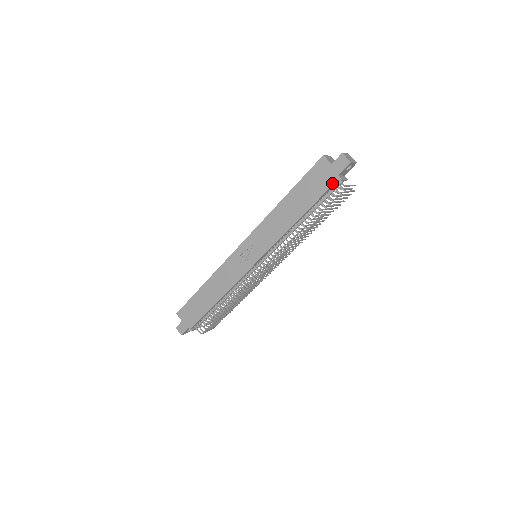
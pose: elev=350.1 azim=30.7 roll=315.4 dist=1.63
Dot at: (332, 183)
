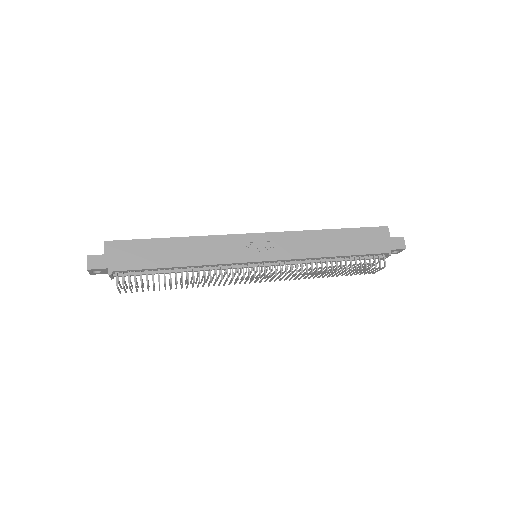
Dot at: (382, 251)
